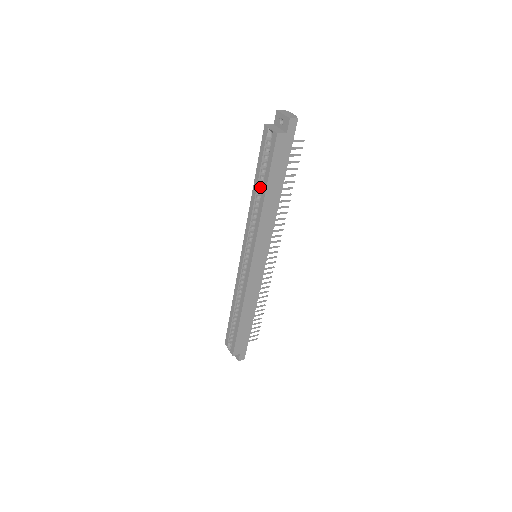
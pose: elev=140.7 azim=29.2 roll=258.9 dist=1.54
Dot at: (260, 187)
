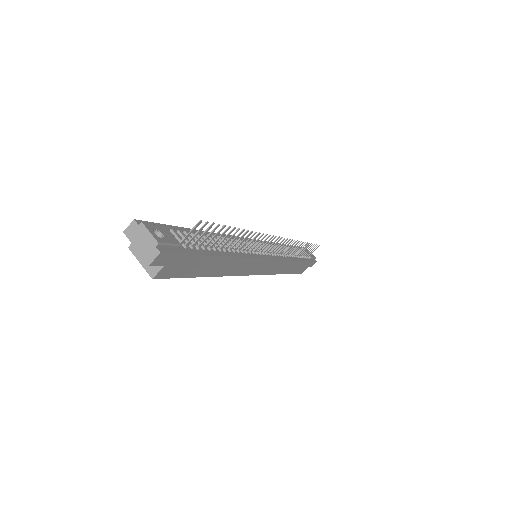
Dot at: occluded
